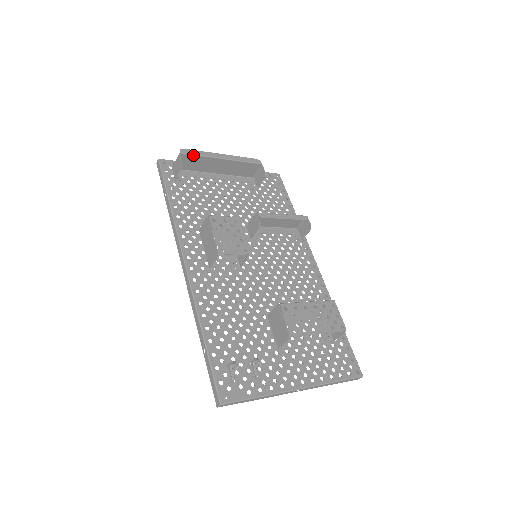
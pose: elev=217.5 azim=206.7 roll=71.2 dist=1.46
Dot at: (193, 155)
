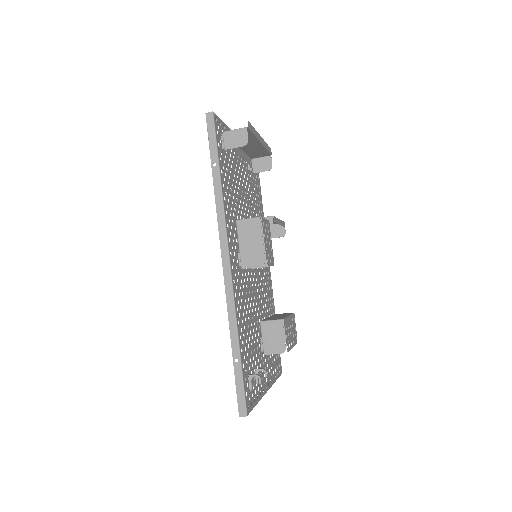
Dot at: (251, 132)
